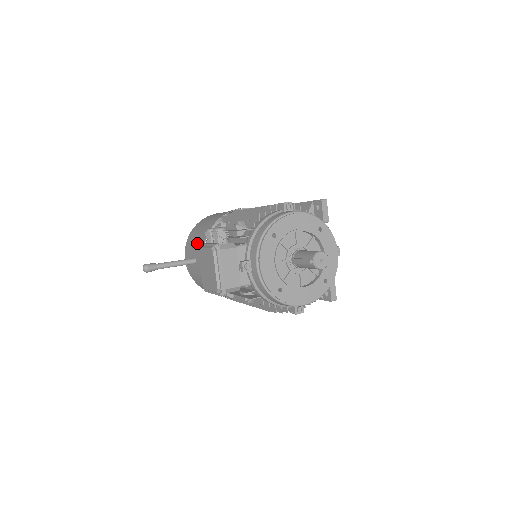
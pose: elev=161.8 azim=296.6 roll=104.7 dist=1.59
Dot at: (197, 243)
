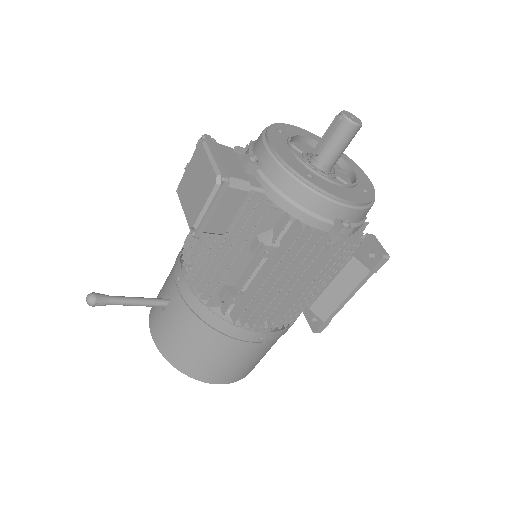
Dot at: (168, 276)
